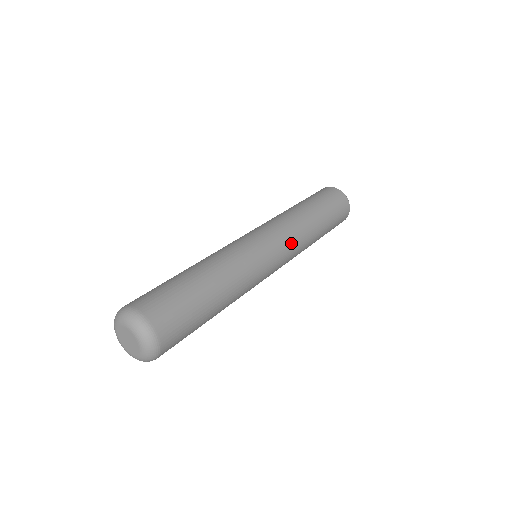
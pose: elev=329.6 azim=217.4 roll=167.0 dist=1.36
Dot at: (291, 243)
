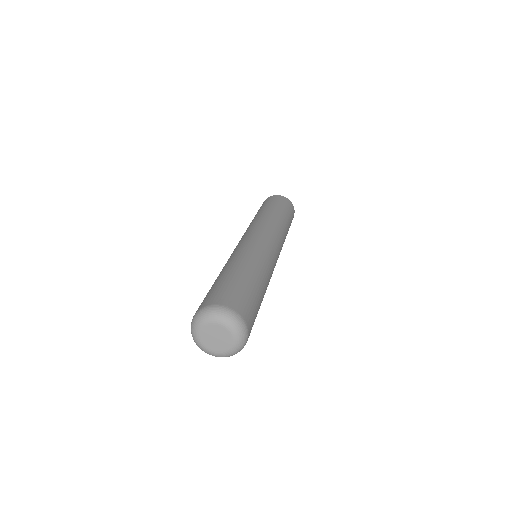
Dot at: (276, 233)
